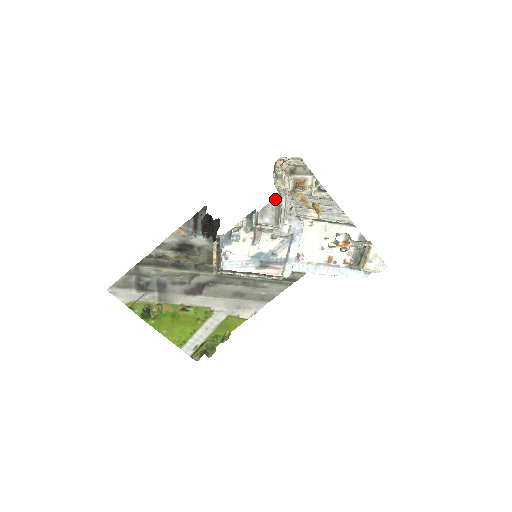
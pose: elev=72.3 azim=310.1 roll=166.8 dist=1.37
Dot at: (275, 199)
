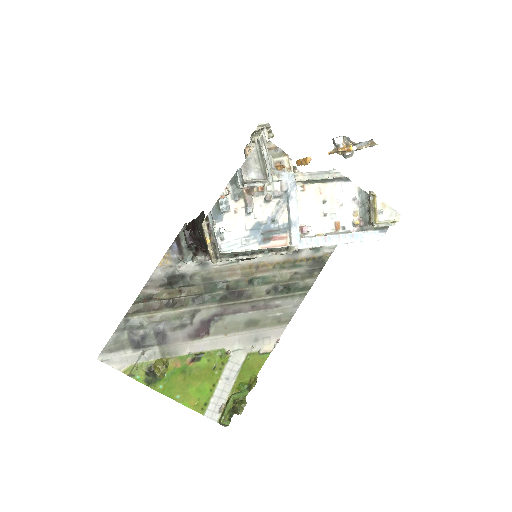
Dot at: (254, 149)
